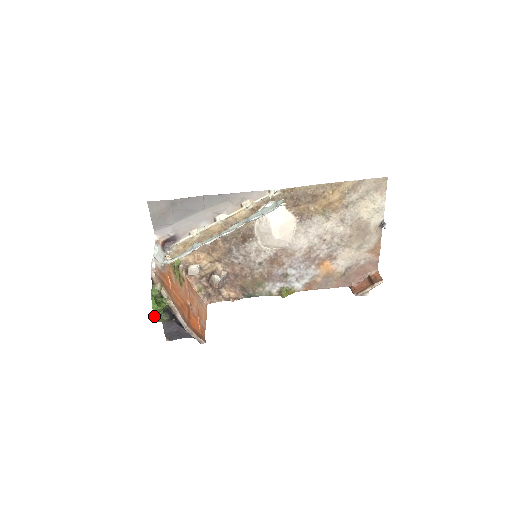
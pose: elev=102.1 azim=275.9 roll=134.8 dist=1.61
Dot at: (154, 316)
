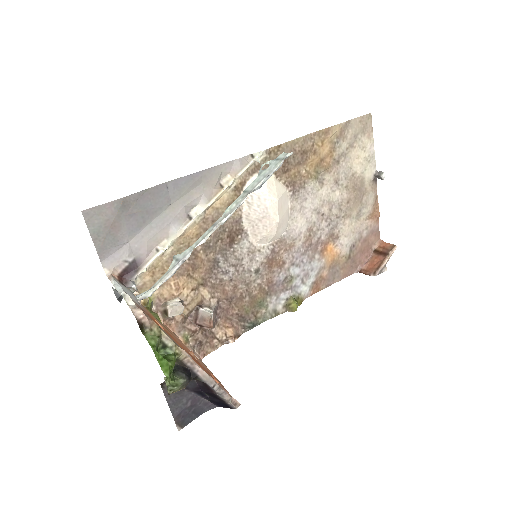
Dot at: (169, 379)
